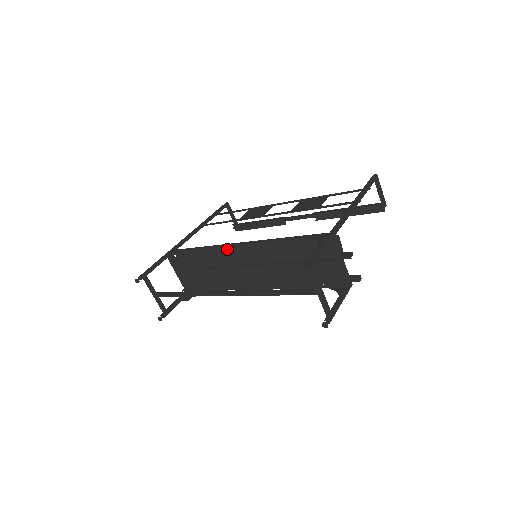
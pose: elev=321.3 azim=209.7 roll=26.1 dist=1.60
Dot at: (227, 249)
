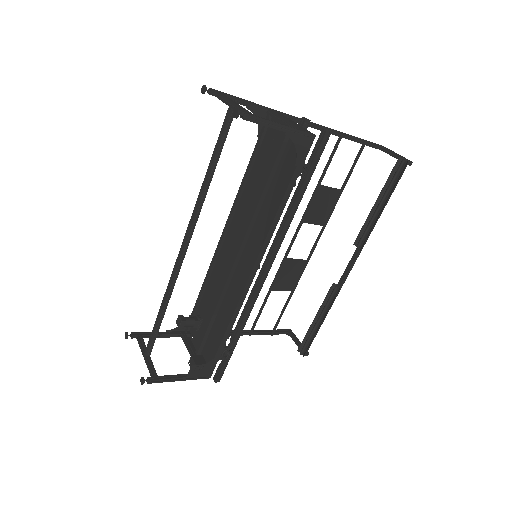
Dot at: (221, 259)
